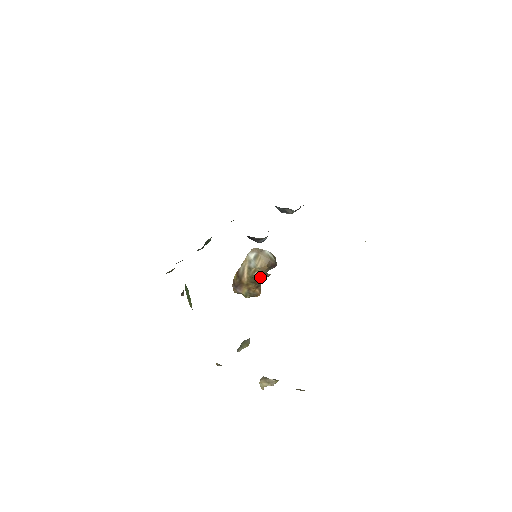
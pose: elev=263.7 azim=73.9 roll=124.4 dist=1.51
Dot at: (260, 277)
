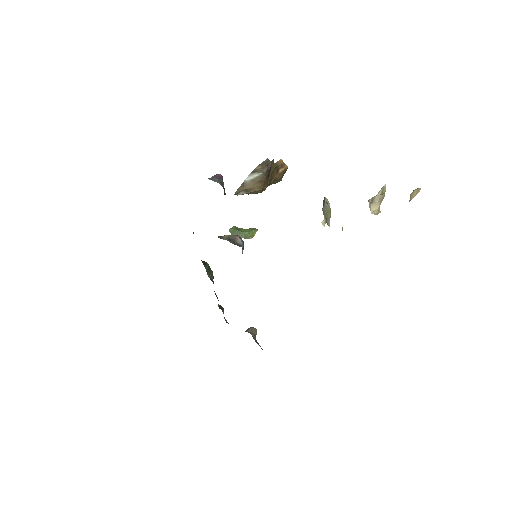
Dot at: occluded
